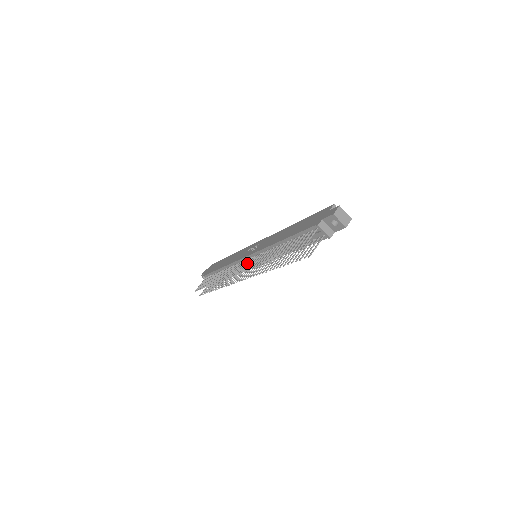
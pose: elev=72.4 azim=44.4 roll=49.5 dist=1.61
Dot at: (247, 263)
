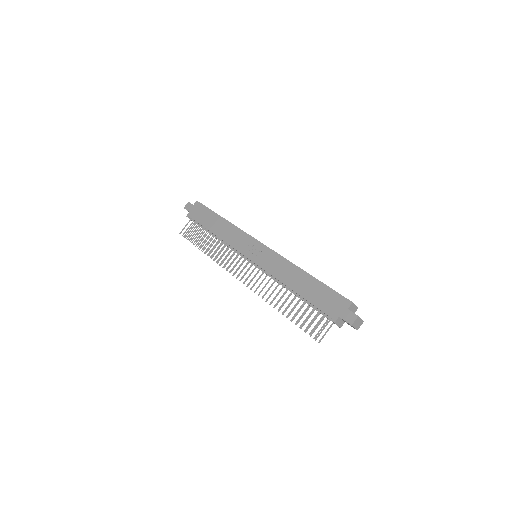
Dot at: (248, 269)
